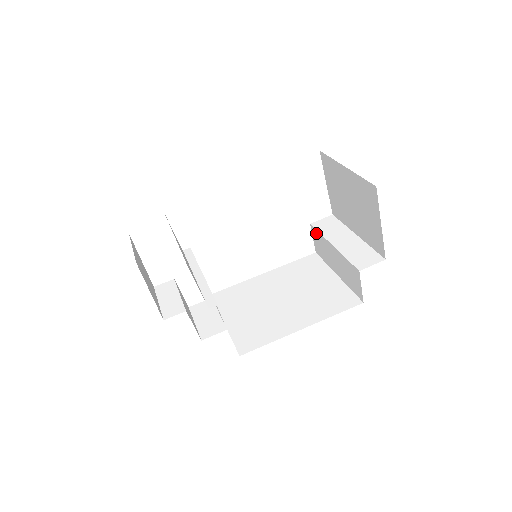
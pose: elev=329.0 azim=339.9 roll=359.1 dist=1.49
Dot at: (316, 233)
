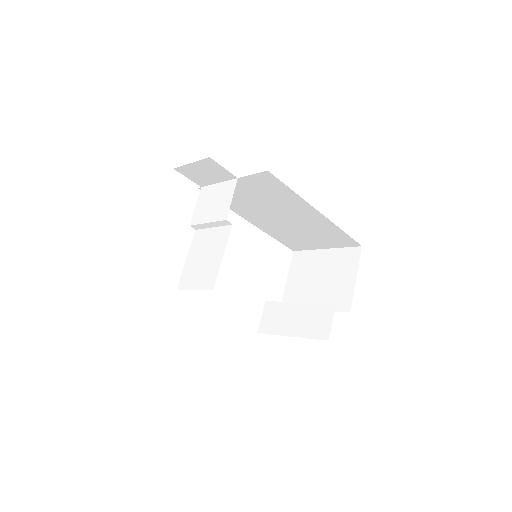
Dot at: (272, 306)
